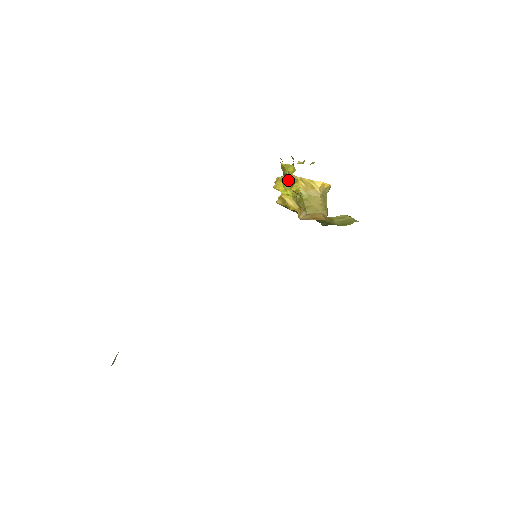
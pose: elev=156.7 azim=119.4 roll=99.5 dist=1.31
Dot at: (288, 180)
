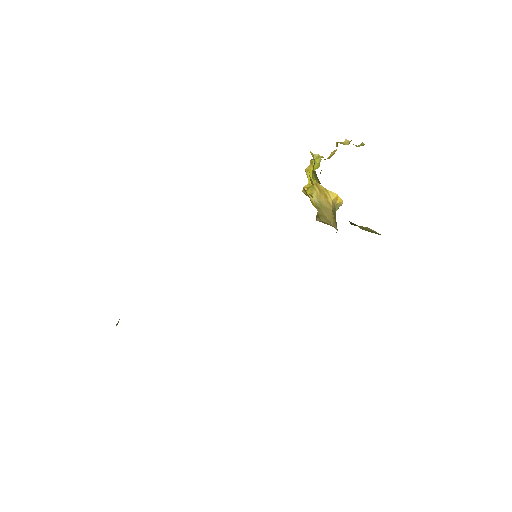
Dot at: (315, 172)
